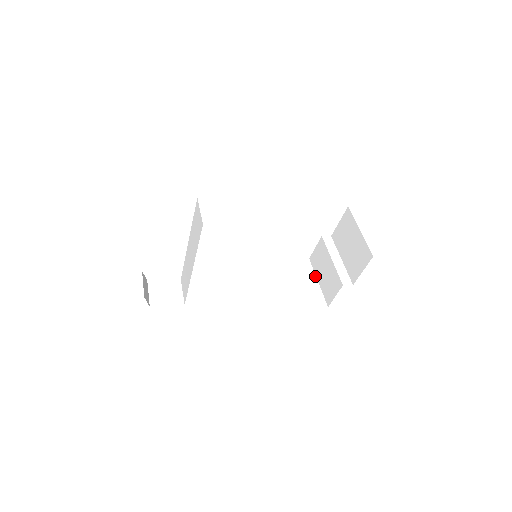
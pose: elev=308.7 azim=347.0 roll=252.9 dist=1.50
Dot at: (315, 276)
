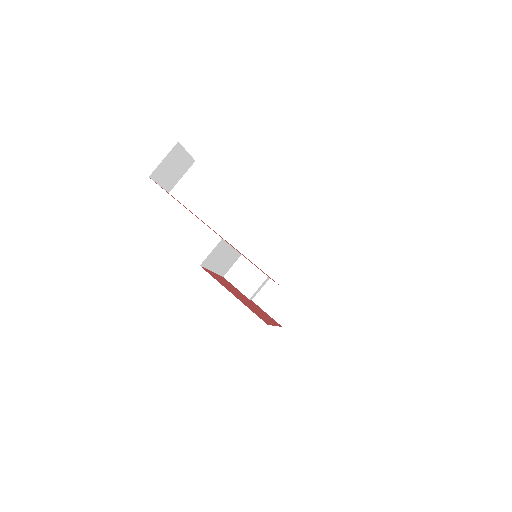
Dot at: occluded
